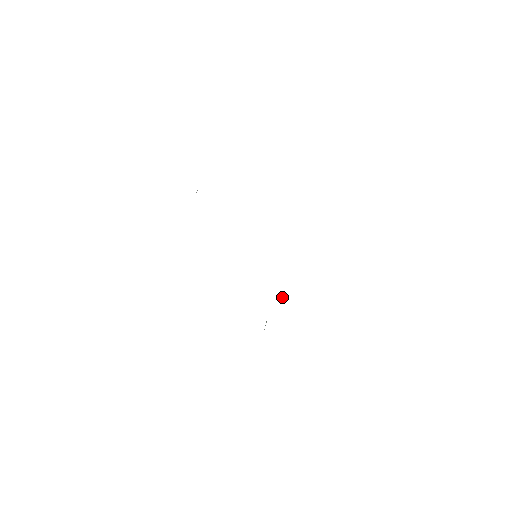
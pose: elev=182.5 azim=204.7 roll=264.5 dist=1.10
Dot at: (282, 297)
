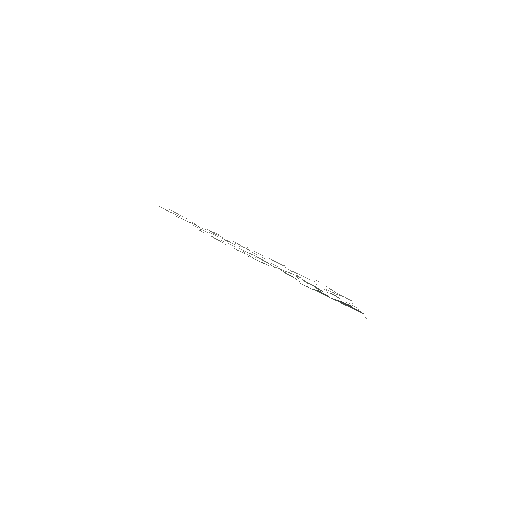
Dot at: (288, 272)
